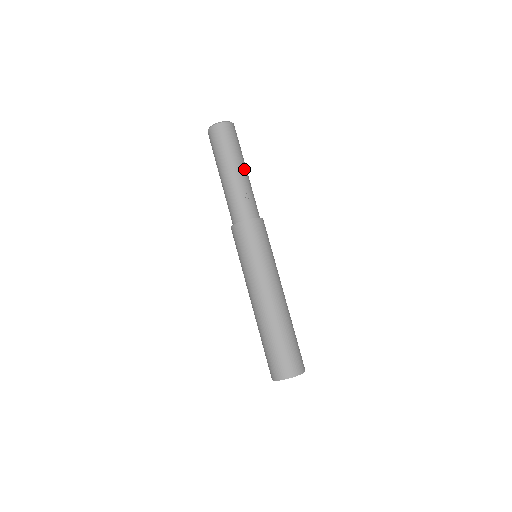
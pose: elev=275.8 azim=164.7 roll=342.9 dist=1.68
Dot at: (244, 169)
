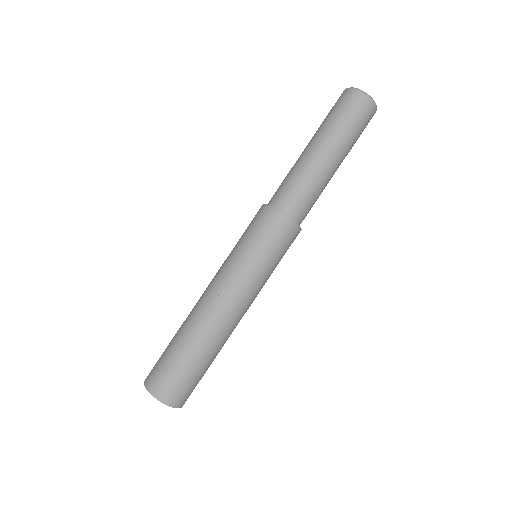
Dot at: occluded
